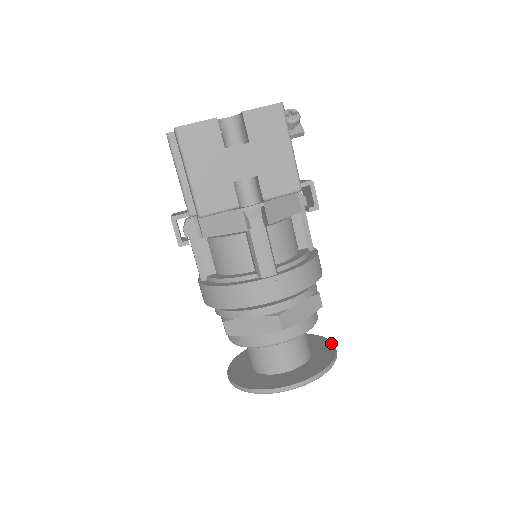
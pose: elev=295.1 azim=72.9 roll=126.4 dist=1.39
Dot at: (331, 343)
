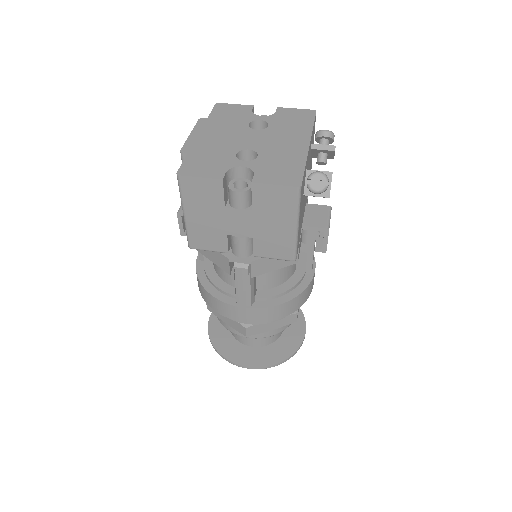
Dot at: (304, 331)
